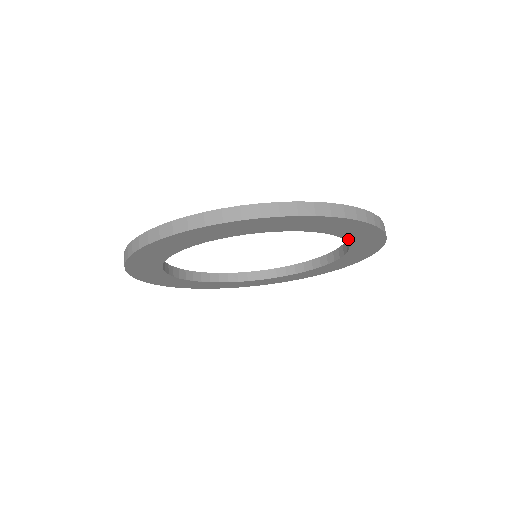
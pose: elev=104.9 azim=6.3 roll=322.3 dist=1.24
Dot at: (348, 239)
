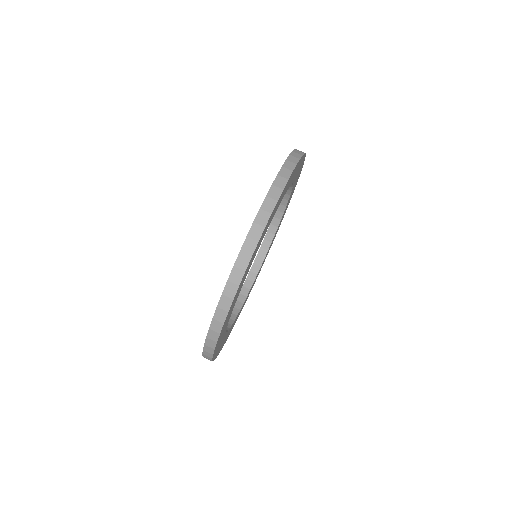
Dot at: (285, 193)
